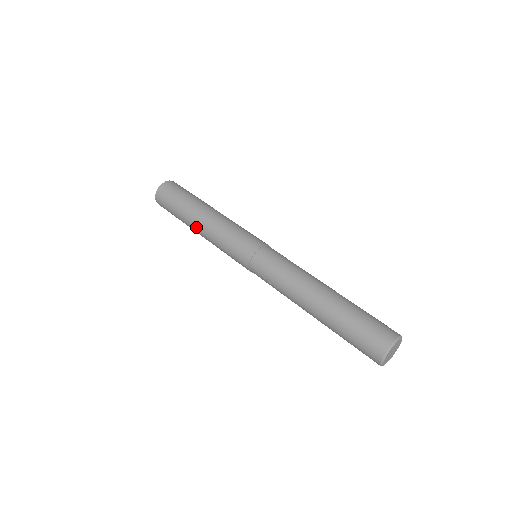
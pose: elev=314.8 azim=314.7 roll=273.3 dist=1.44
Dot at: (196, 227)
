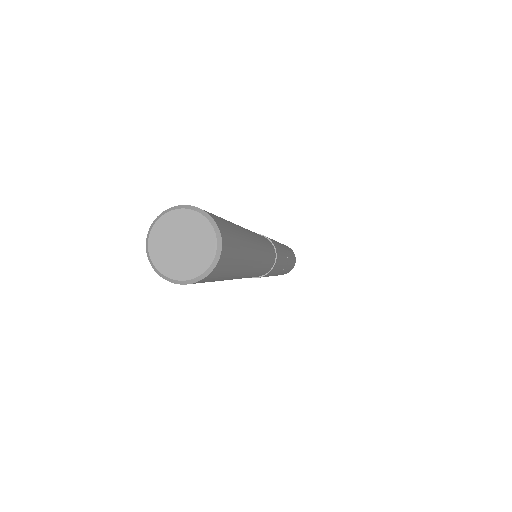
Dot at: occluded
